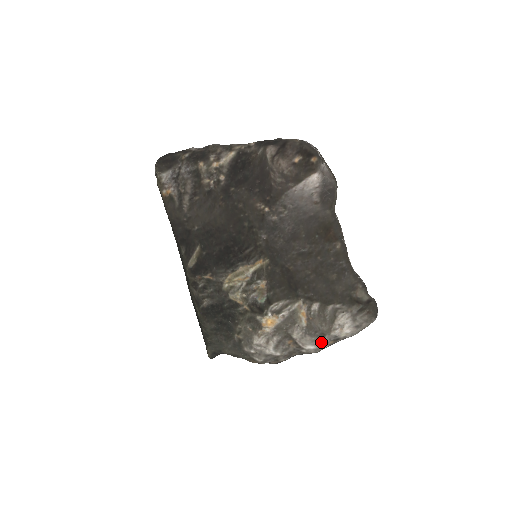
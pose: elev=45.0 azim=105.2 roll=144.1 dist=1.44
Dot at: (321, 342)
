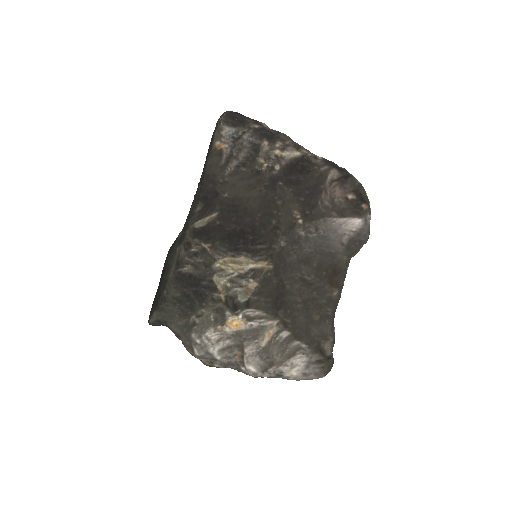
Dot at: (265, 369)
